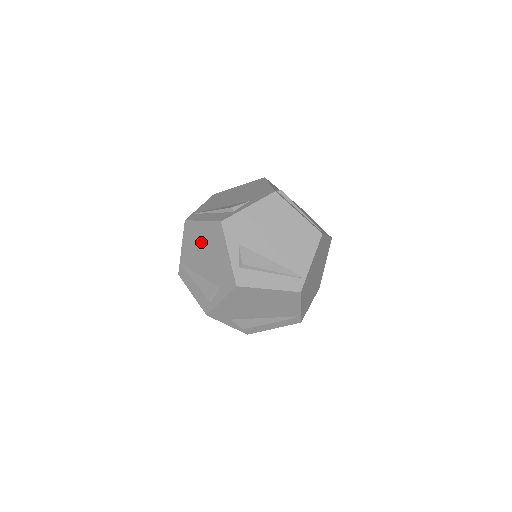
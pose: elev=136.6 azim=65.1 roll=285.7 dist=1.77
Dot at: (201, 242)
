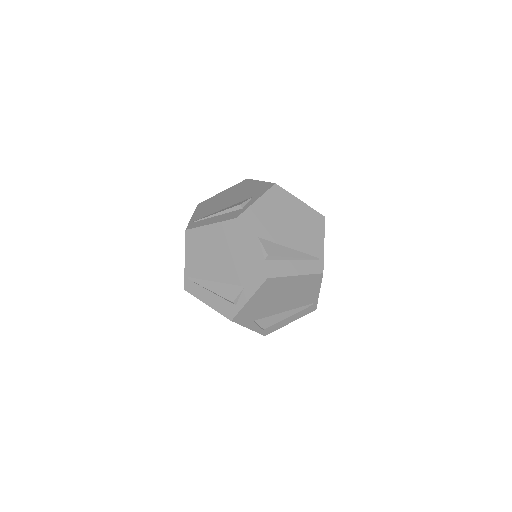
Dot at: (212, 246)
